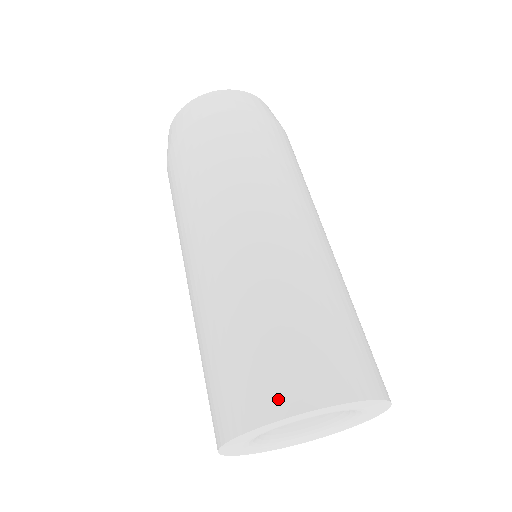
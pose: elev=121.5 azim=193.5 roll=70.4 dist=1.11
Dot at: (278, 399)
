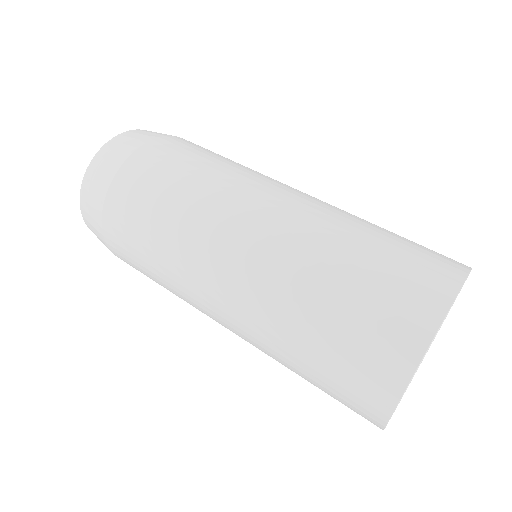
Dot at: (391, 369)
